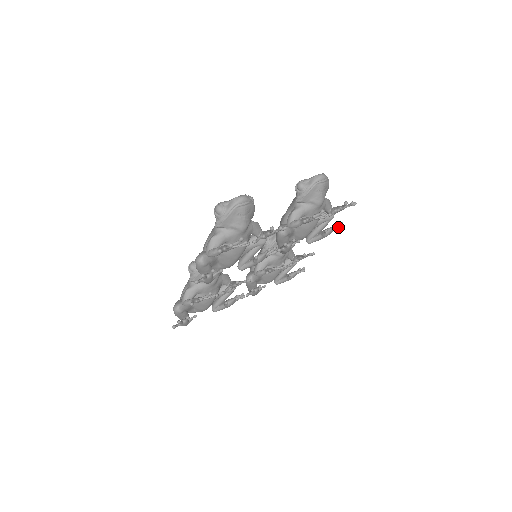
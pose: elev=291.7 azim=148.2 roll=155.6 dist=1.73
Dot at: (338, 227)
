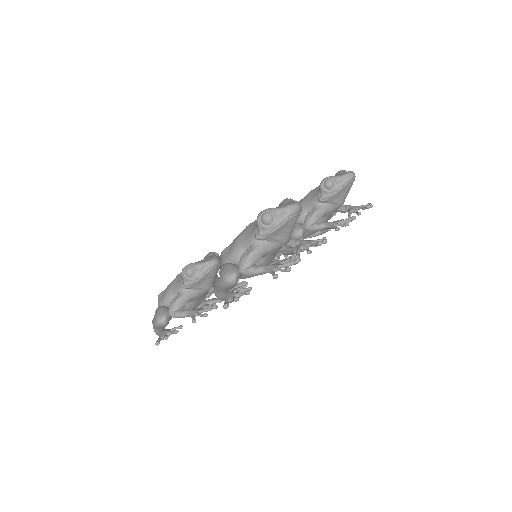
Dot at: occluded
